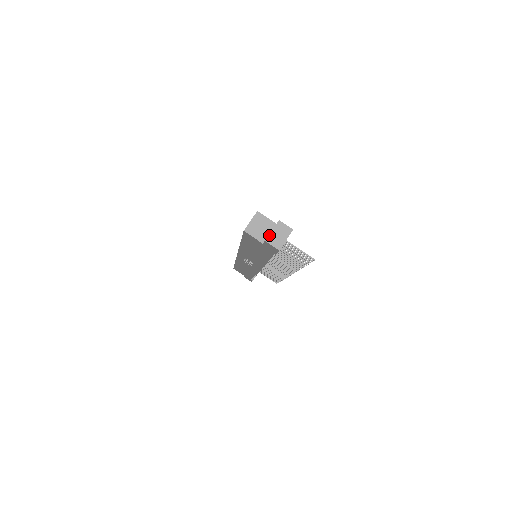
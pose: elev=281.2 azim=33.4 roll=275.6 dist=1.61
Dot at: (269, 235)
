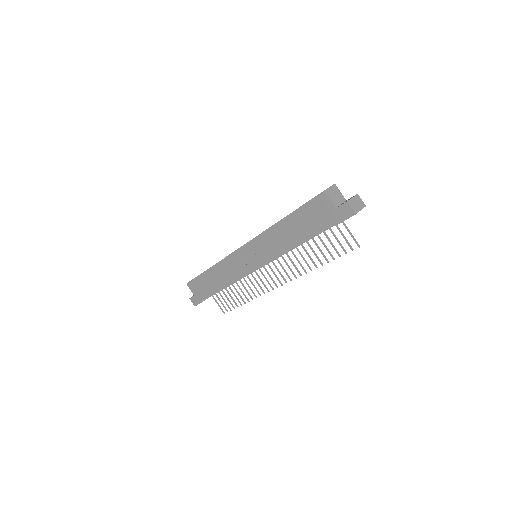
Dot at: (350, 199)
